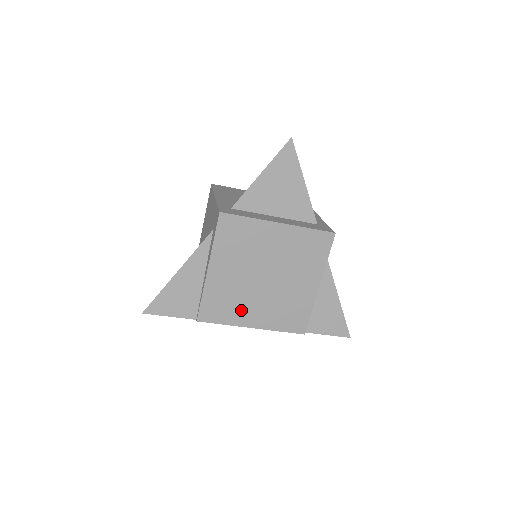
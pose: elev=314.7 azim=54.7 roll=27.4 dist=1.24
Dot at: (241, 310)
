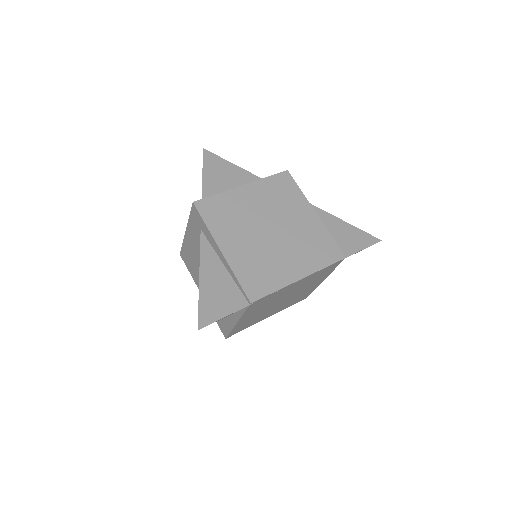
Dot at: (278, 269)
